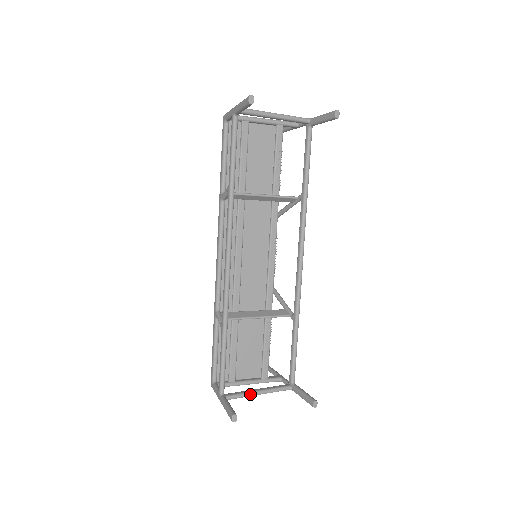
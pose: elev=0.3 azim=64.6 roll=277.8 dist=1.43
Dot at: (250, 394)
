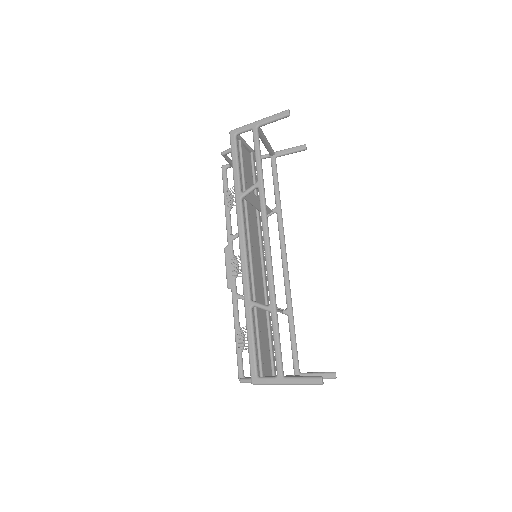
Dot at: occluded
